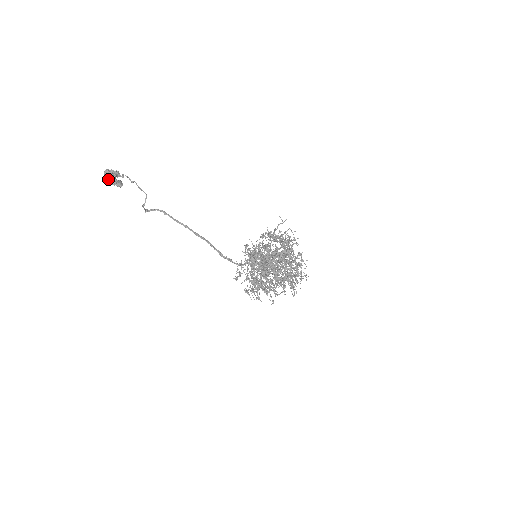
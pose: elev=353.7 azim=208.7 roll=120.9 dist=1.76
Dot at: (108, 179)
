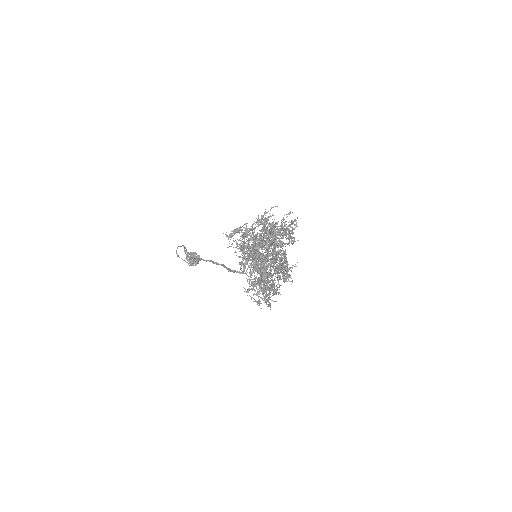
Dot at: (187, 260)
